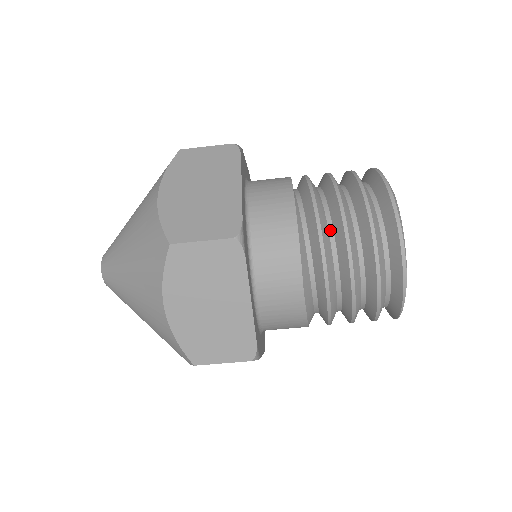
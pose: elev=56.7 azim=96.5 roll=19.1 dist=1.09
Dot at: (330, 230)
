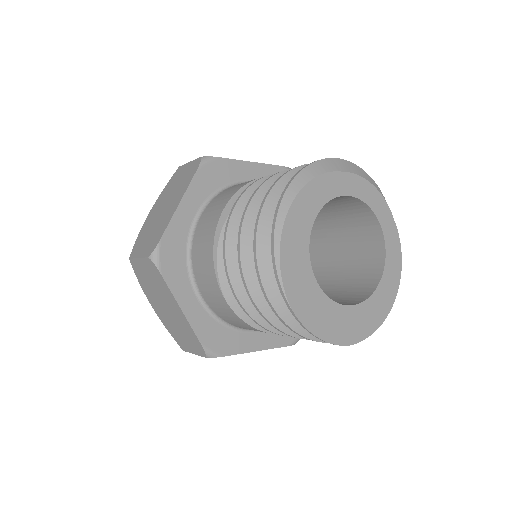
Dot at: occluded
